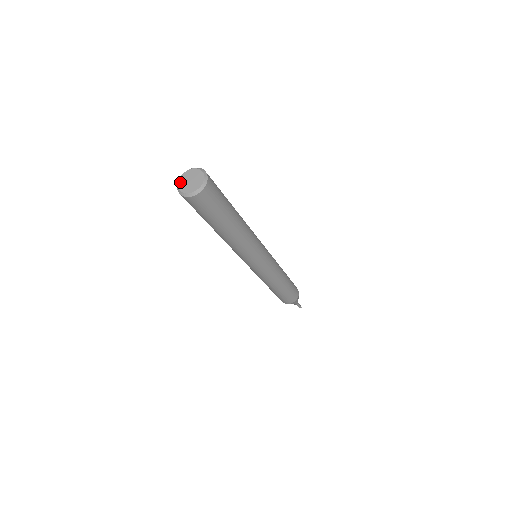
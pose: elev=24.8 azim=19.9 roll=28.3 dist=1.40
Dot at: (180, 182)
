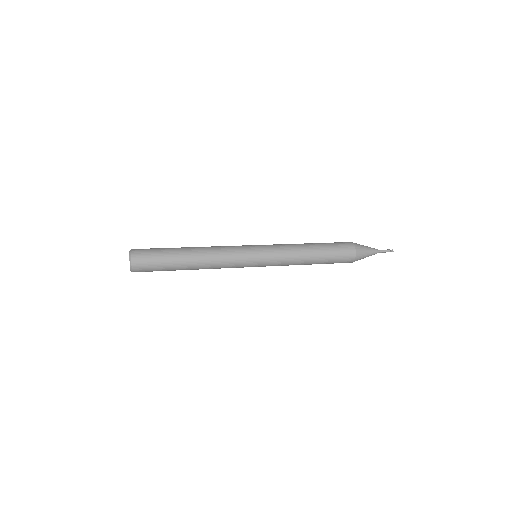
Dot at: occluded
